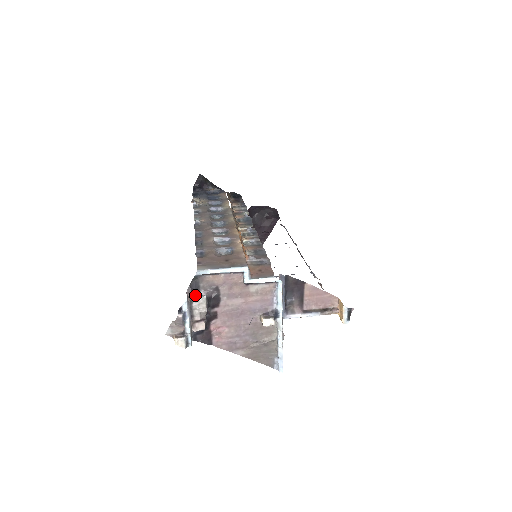
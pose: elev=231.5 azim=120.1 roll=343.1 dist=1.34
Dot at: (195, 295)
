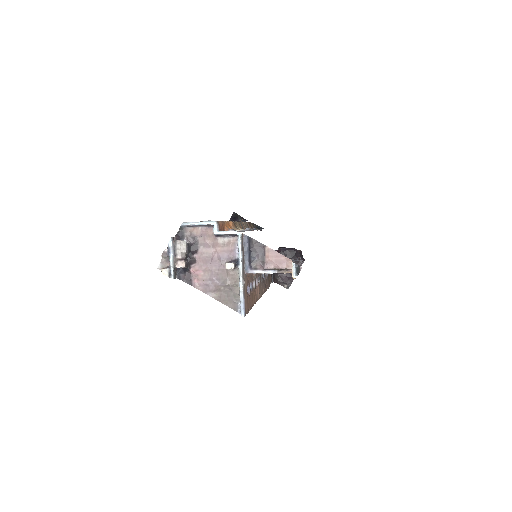
Dot at: (179, 239)
